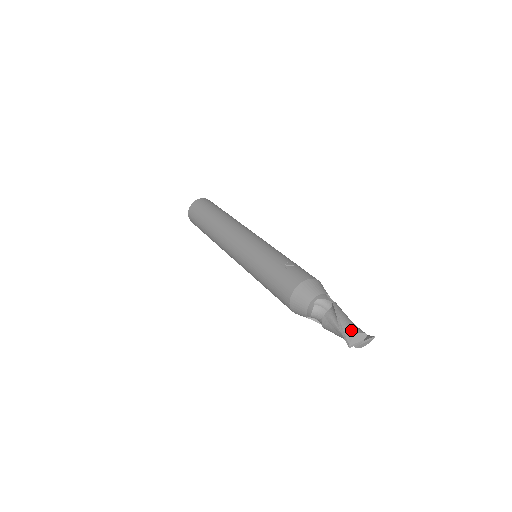
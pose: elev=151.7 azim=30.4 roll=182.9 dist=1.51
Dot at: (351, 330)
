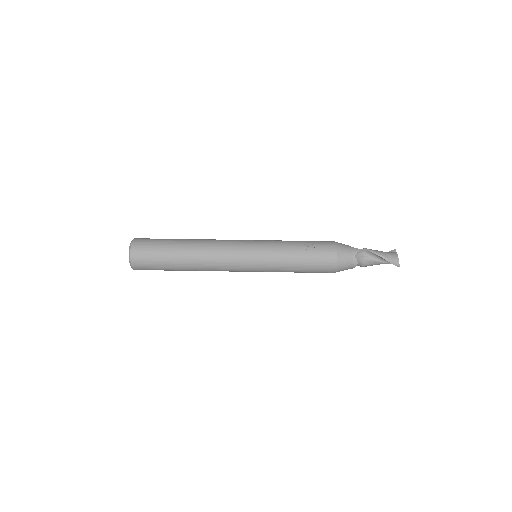
Dot at: (394, 257)
